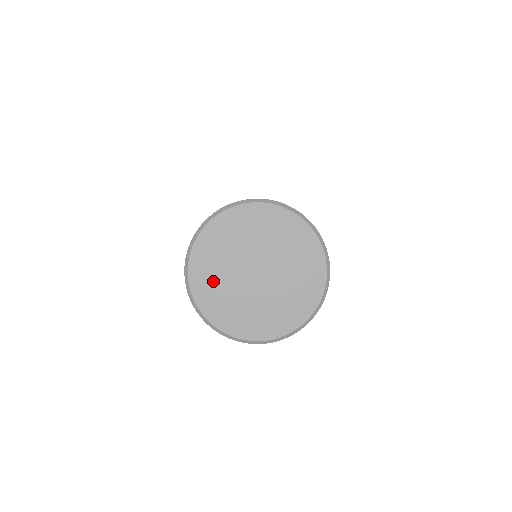
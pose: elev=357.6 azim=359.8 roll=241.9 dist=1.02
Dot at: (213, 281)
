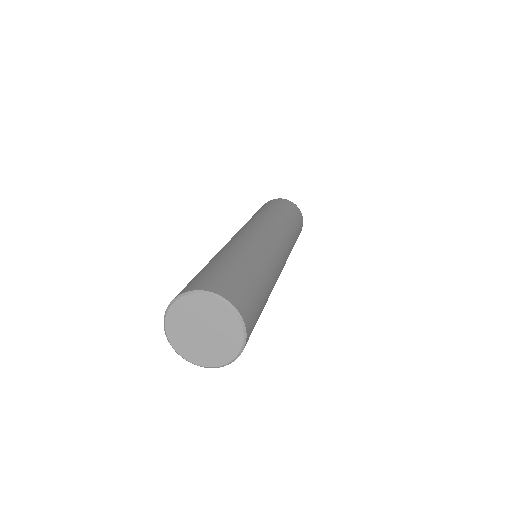
Dot at: (184, 312)
